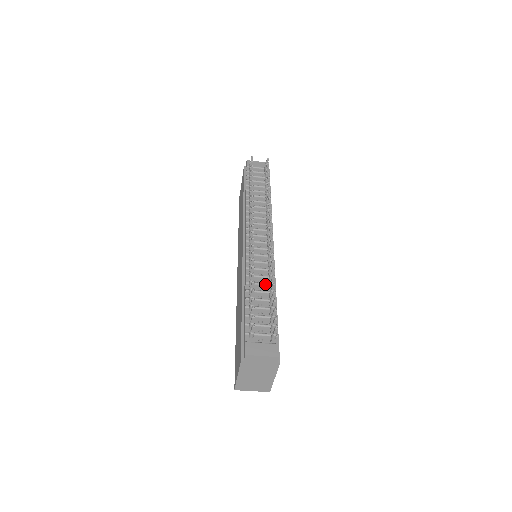
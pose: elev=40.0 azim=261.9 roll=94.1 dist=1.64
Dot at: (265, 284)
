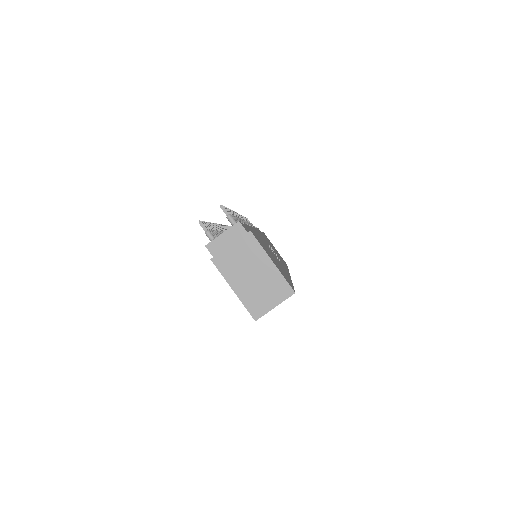
Dot at: occluded
